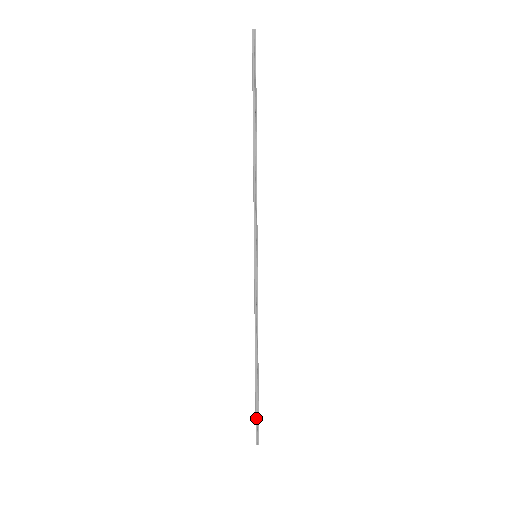
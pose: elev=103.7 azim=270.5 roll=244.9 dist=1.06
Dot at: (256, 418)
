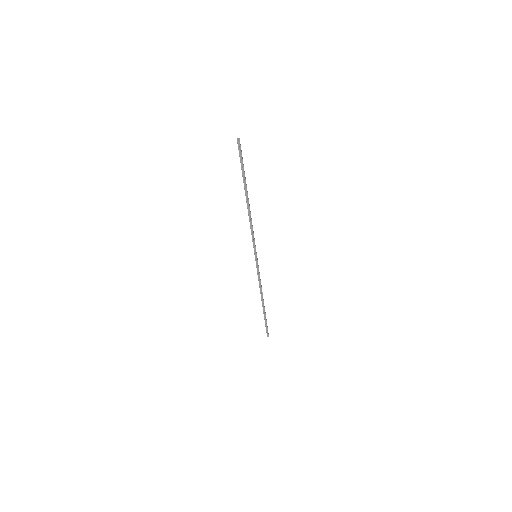
Dot at: (266, 326)
